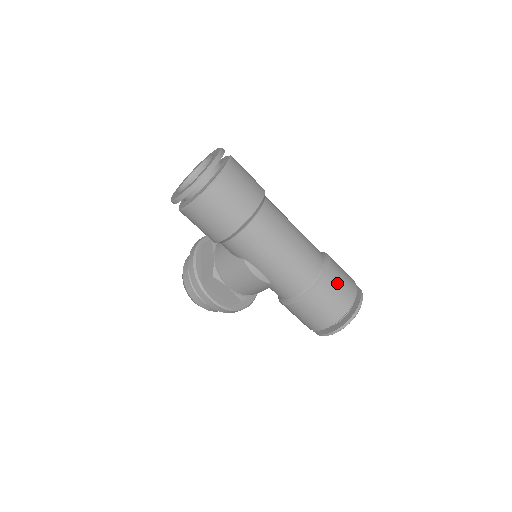
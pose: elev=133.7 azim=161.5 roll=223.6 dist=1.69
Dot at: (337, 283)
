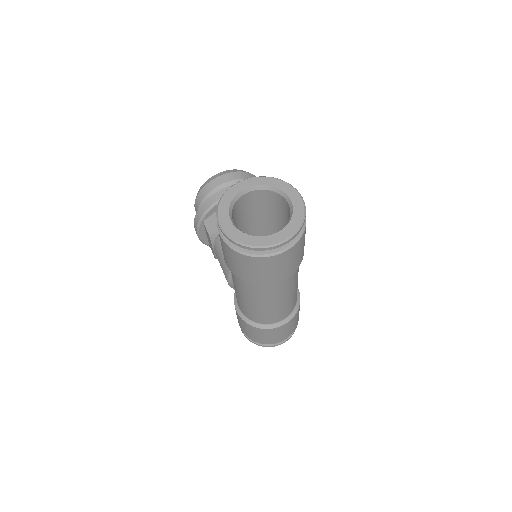
Dot at: (273, 334)
